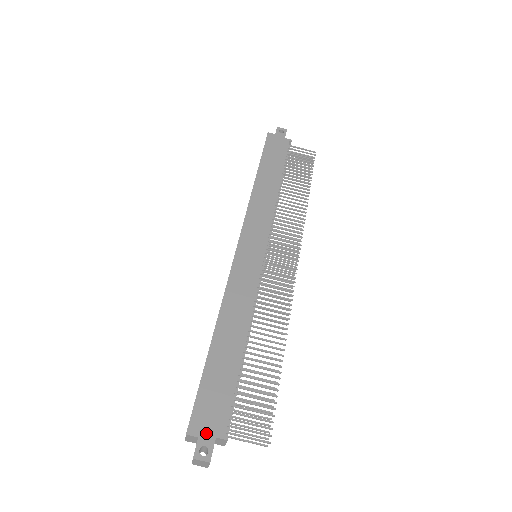
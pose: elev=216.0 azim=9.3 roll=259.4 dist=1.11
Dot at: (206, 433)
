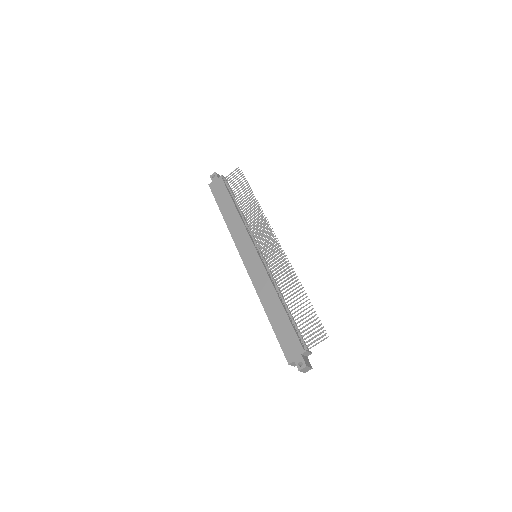
Dot at: (296, 356)
